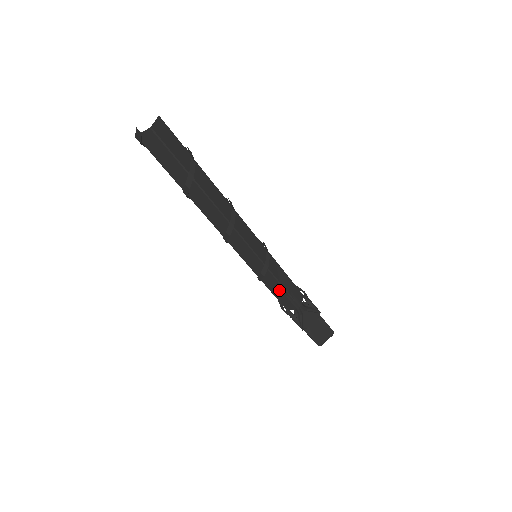
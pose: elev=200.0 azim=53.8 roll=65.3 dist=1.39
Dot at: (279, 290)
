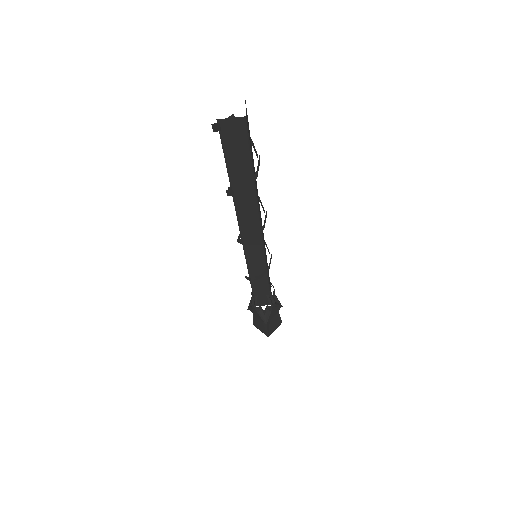
Dot at: (263, 289)
